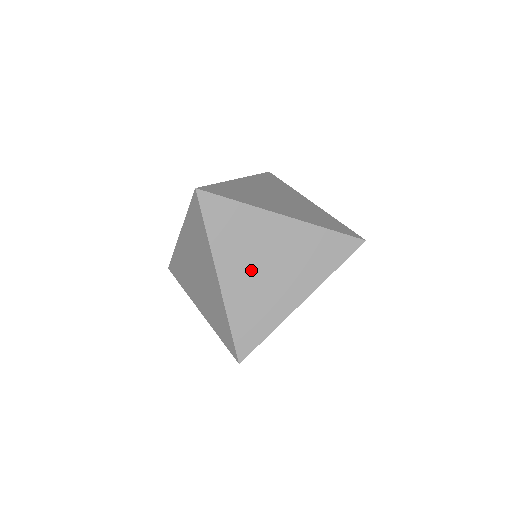
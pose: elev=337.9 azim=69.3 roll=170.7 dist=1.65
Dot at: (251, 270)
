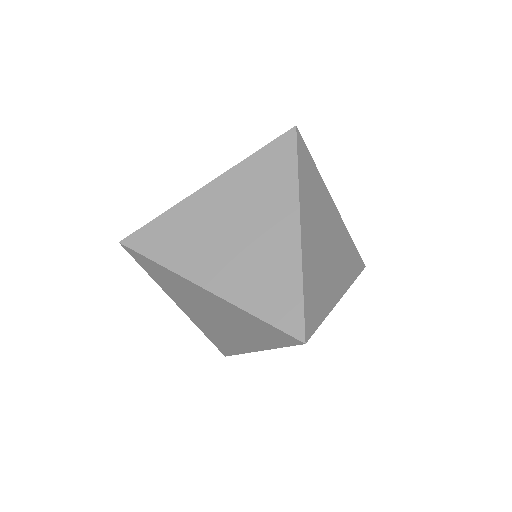
Dot at: (200, 312)
